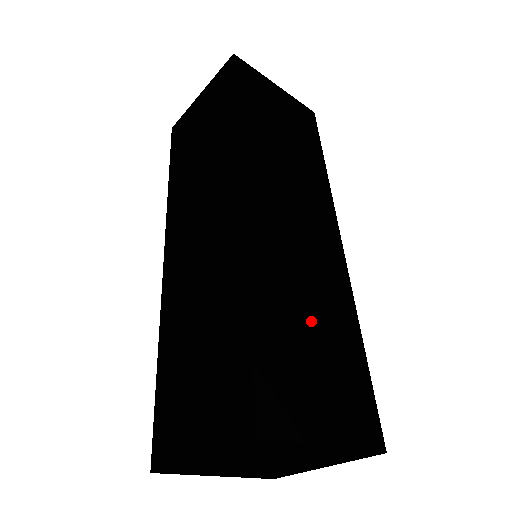
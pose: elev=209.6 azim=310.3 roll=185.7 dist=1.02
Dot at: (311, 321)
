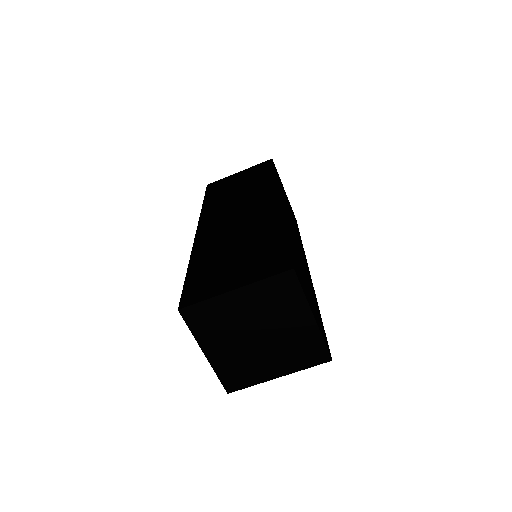
Dot at: (304, 273)
